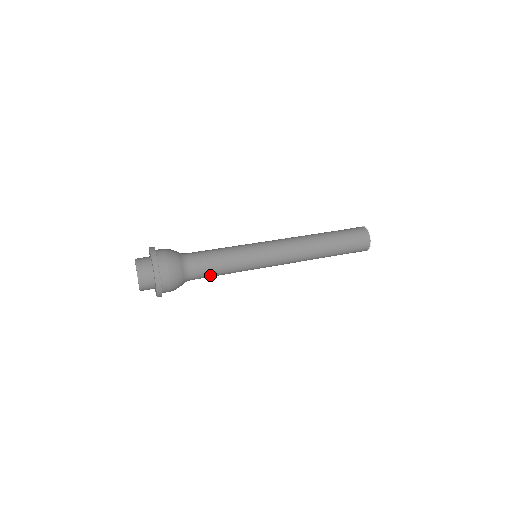
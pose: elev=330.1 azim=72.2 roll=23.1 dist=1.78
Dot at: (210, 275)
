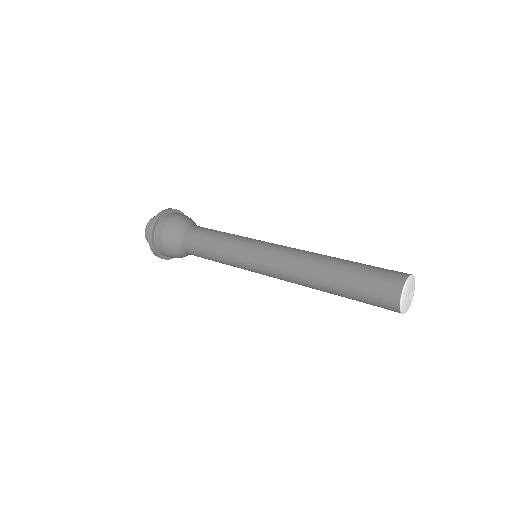
Dot at: occluded
